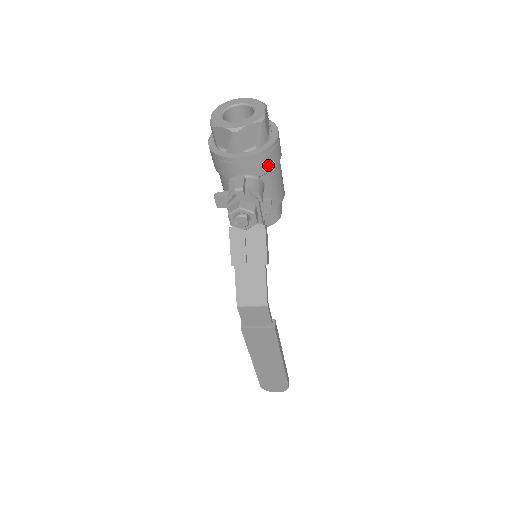
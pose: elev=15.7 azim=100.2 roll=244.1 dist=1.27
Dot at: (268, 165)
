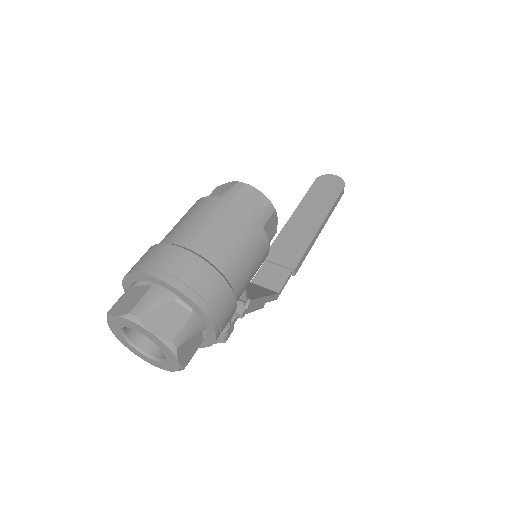
Dot at: occluded
